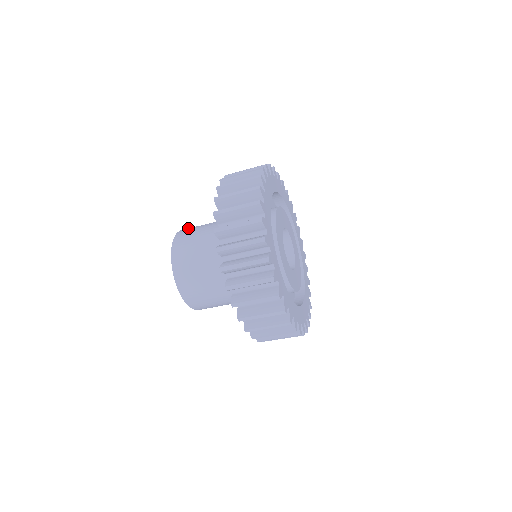
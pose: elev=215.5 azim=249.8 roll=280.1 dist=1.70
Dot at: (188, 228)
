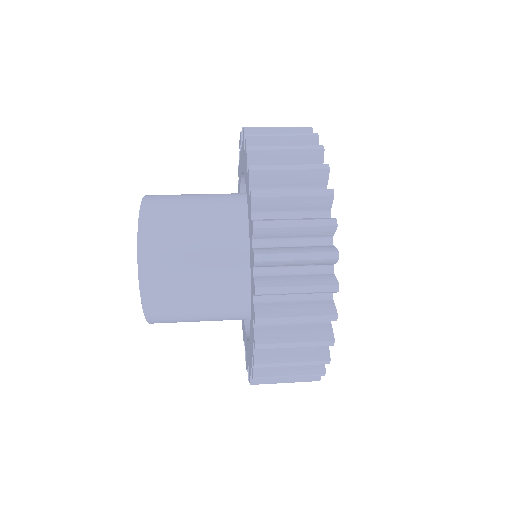
Dot at: (153, 225)
